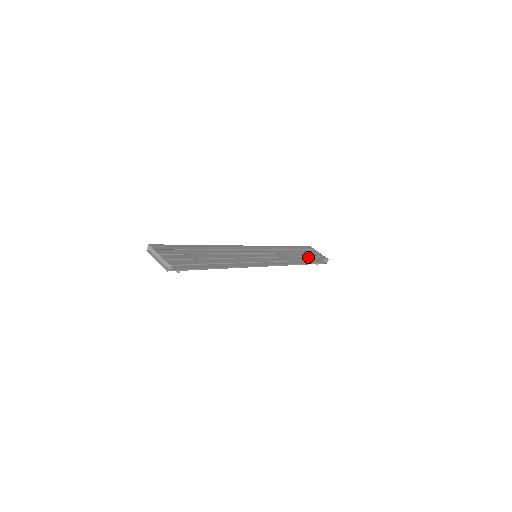
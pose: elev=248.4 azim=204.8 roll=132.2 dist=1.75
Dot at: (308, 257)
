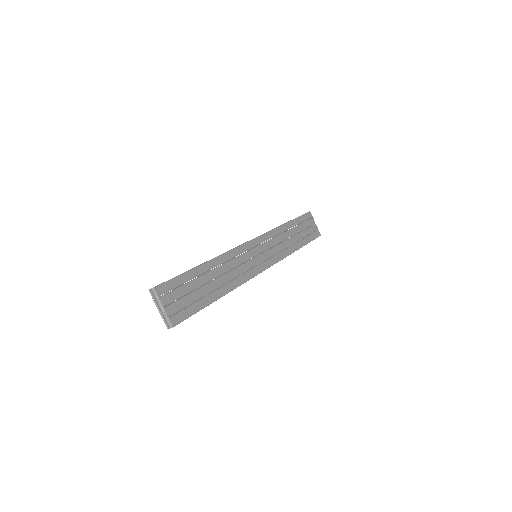
Dot at: (304, 240)
